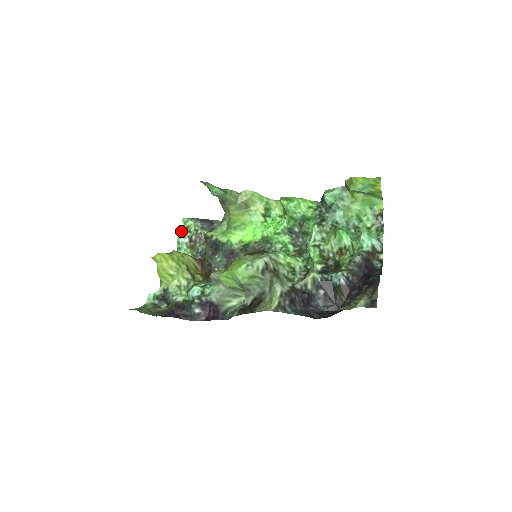
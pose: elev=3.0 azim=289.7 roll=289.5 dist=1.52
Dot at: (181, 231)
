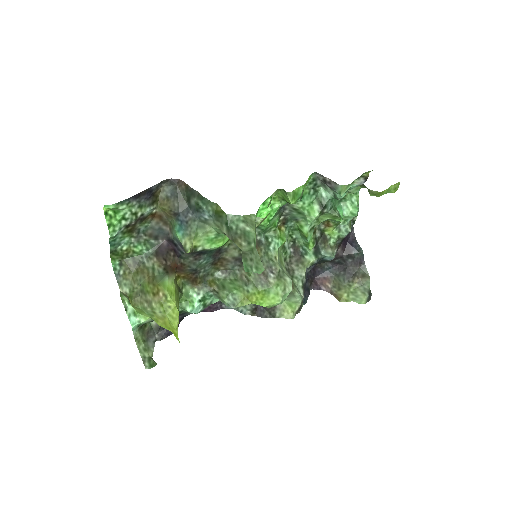
Dot at: (107, 221)
